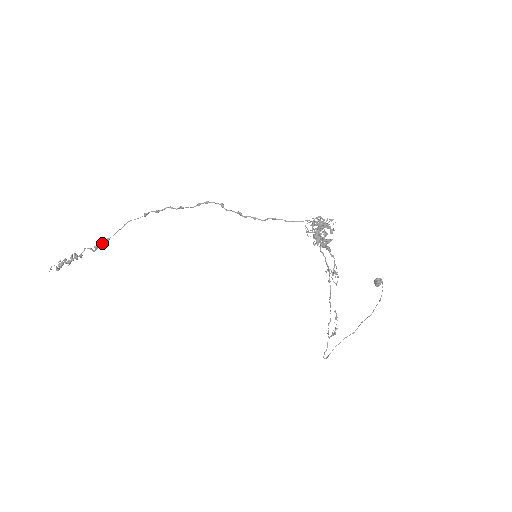
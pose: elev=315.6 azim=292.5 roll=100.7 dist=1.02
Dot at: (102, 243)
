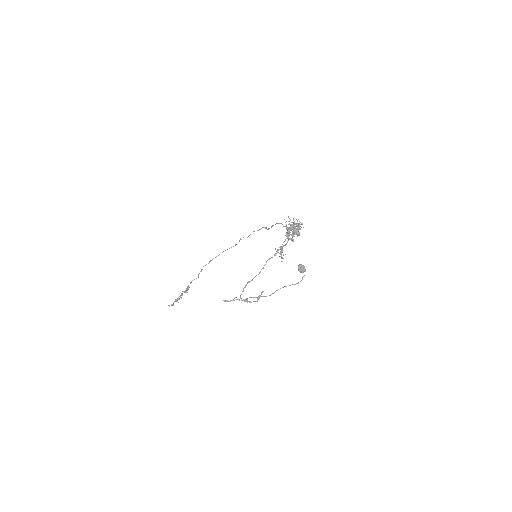
Dot at: occluded
